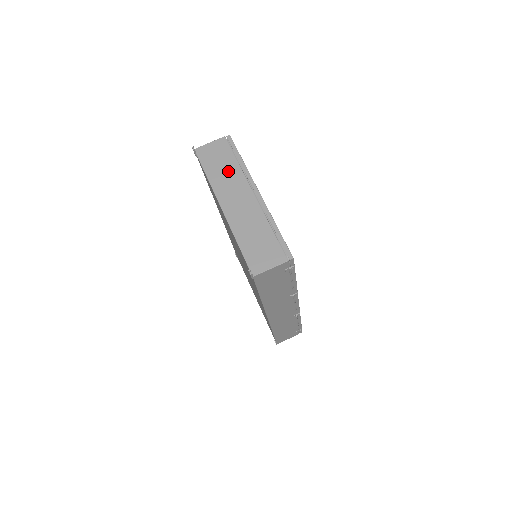
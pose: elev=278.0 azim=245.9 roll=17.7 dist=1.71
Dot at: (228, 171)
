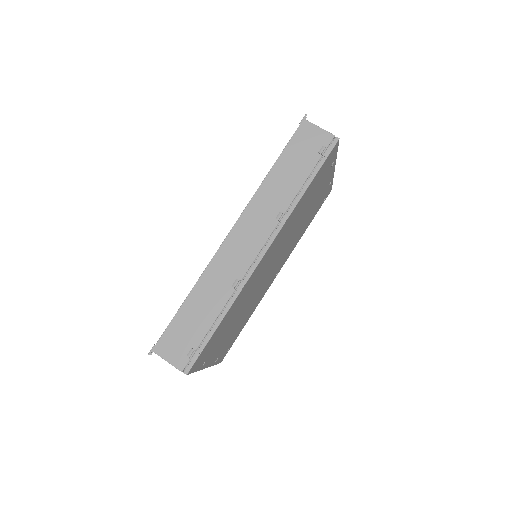
Dot at: occluded
